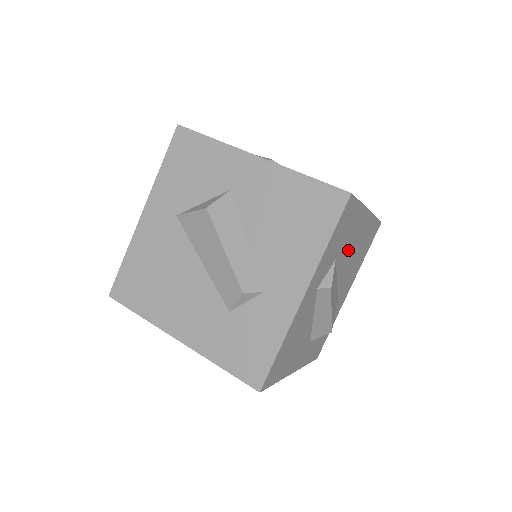
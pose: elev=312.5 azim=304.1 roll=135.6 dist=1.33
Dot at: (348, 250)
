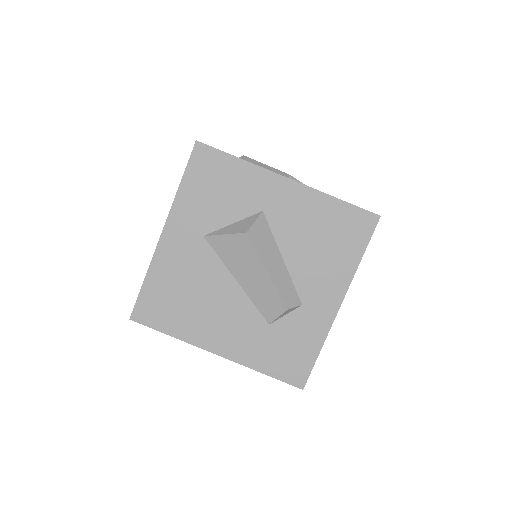
Dot at: occluded
